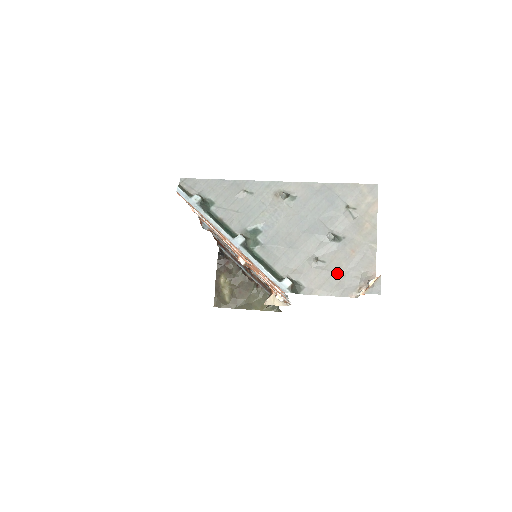
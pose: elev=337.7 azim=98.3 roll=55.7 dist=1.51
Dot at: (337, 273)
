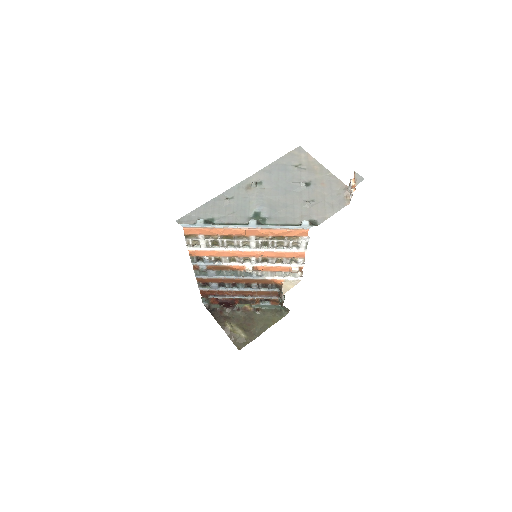
Dot at: (326, 200)
